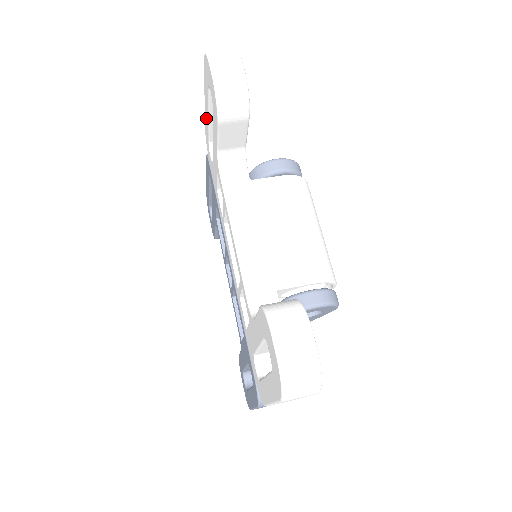
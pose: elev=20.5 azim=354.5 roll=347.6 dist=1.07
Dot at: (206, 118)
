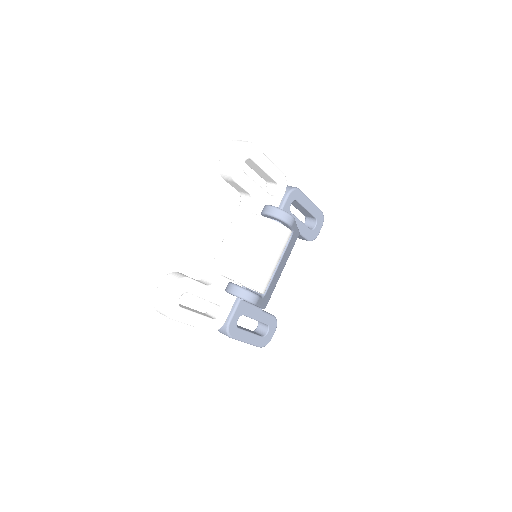
Dot at: occluded
